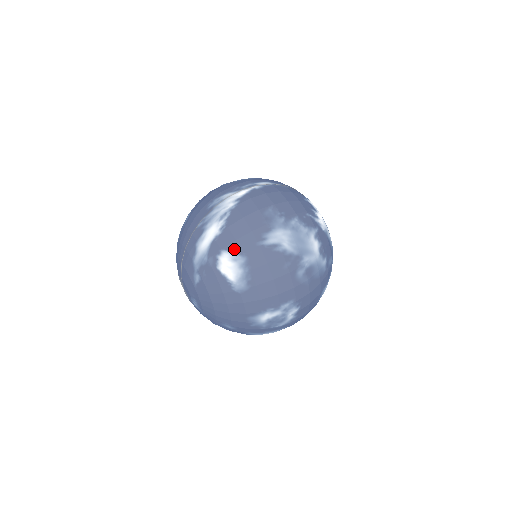
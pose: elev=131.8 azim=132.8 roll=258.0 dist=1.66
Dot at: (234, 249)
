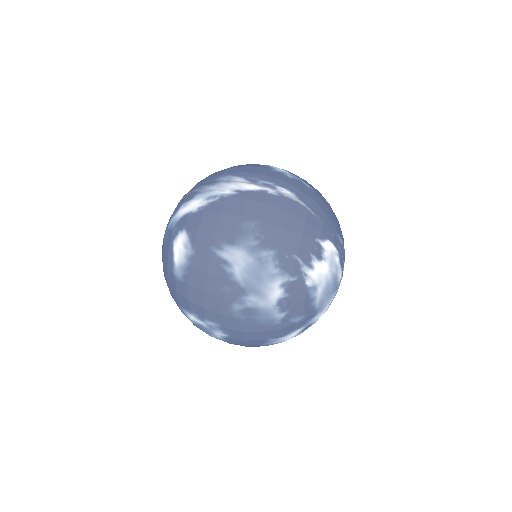
Dot at: (192, 236)
